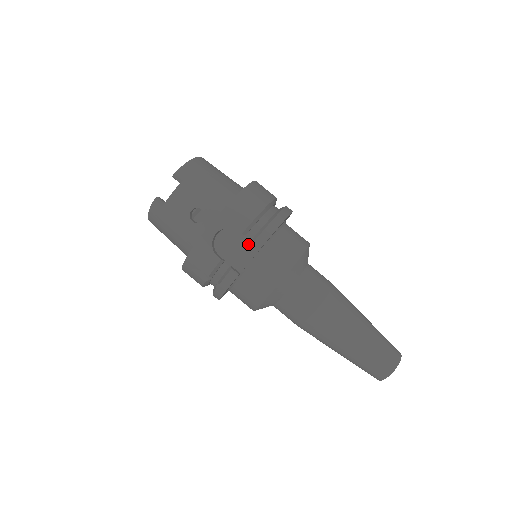
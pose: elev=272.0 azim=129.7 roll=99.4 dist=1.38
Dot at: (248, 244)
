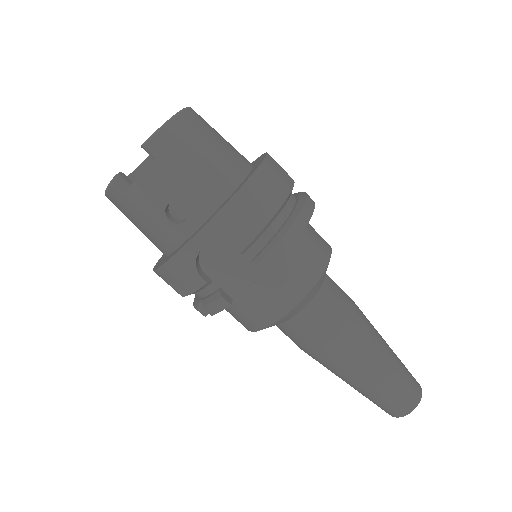
Dot at: (247, 264)
